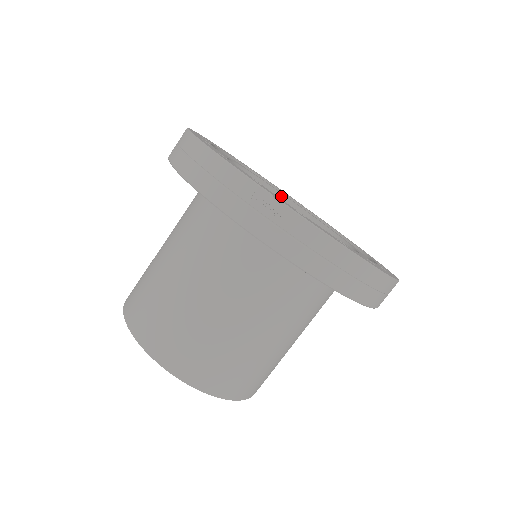
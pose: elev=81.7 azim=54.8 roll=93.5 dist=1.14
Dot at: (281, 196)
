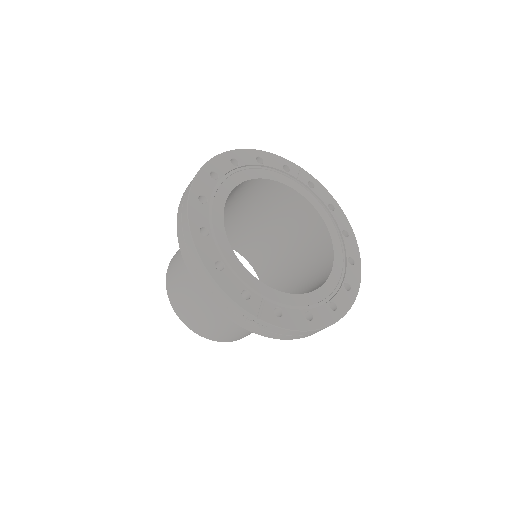
Dot at: (277, 183)
